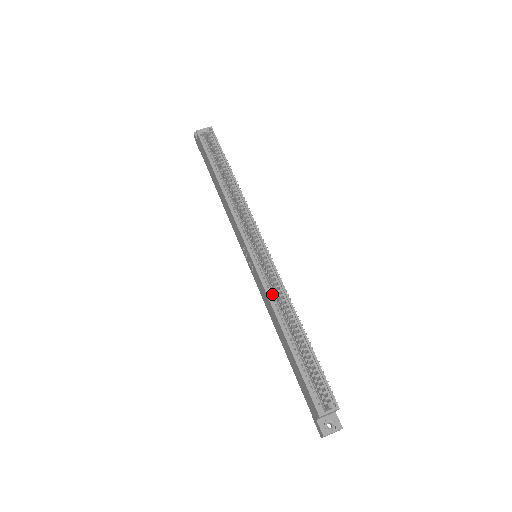
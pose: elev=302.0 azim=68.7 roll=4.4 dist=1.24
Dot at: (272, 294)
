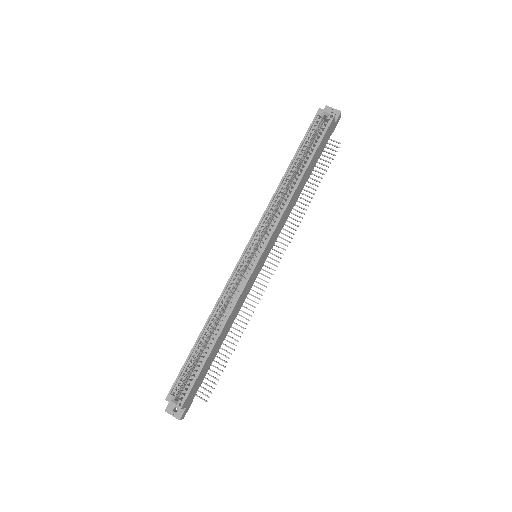
Dot at: (226, 296)
